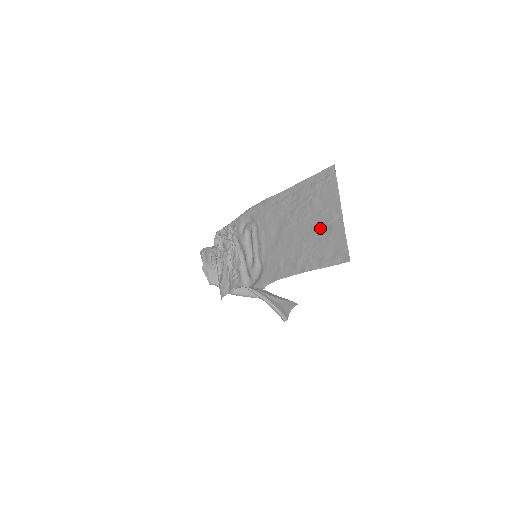
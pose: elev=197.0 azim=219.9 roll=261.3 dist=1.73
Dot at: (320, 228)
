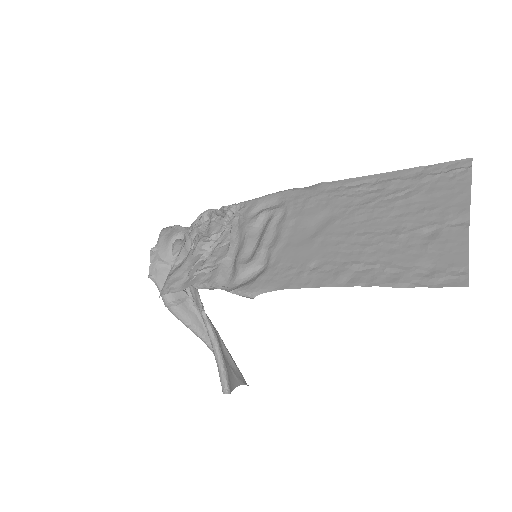
Dot at: (414, 230)
